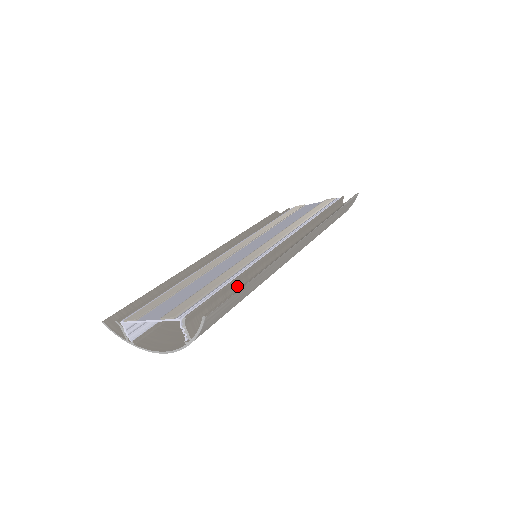
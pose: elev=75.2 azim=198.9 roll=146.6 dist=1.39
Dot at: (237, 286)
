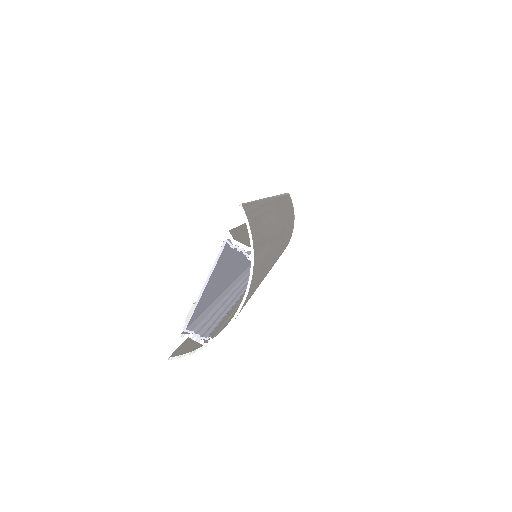
Dot at: occluded
